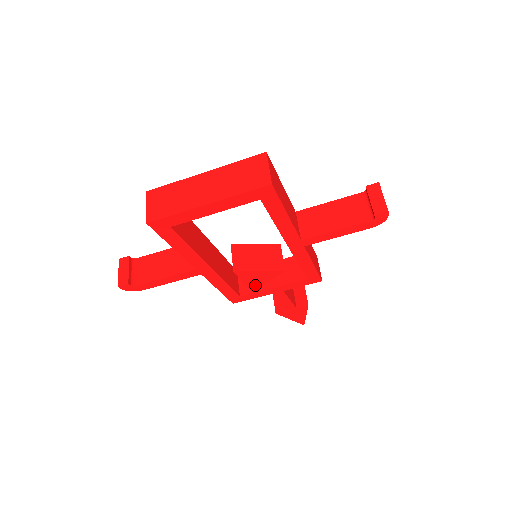
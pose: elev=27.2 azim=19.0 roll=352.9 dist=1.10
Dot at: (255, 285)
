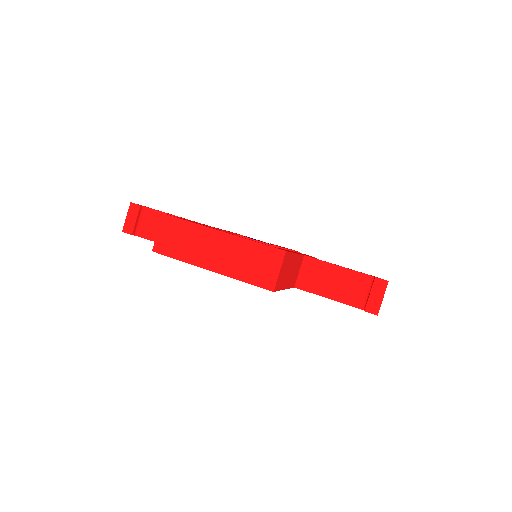
Dot at: occluded
